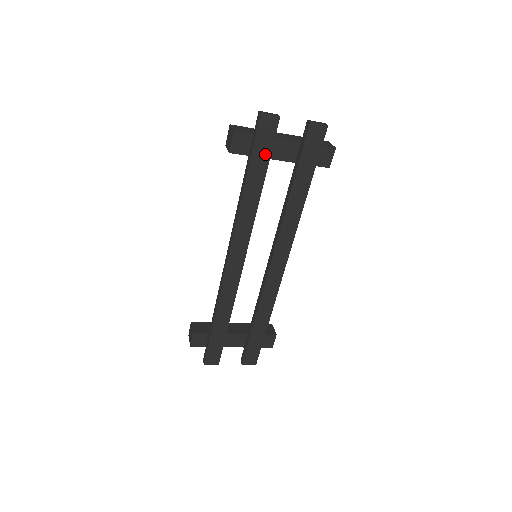
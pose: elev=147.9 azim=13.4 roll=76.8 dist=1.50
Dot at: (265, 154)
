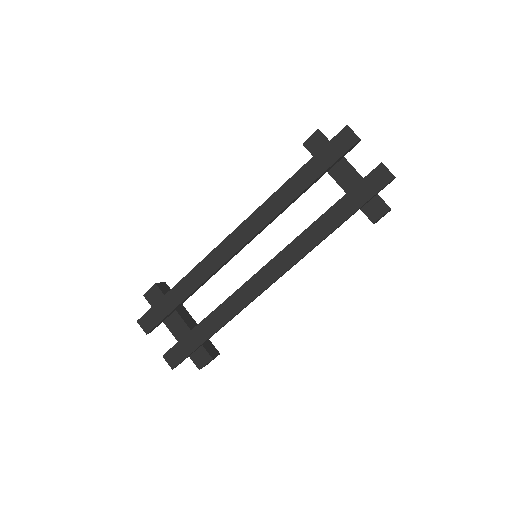
Dot at: (327, 162)
